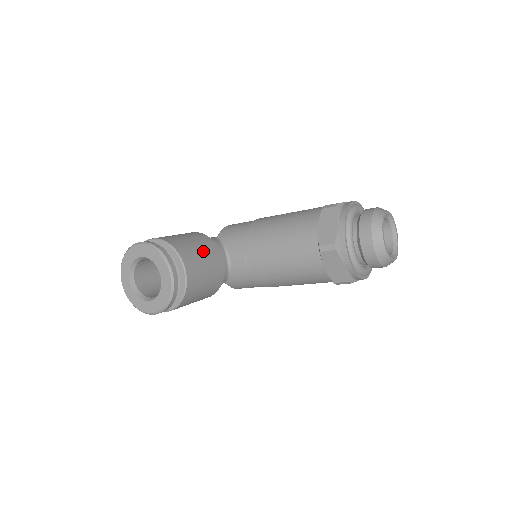
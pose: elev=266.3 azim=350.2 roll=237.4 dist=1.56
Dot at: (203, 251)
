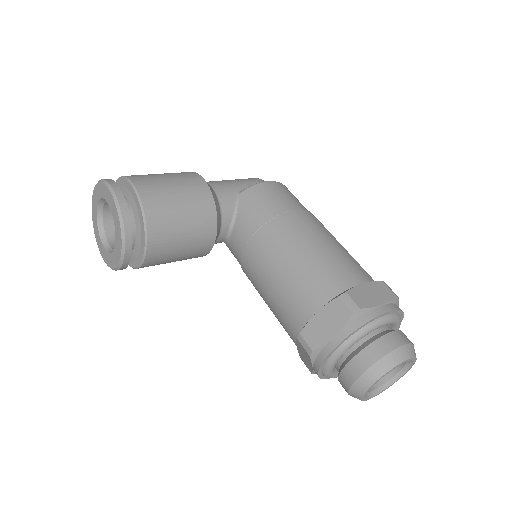
Dot at: (189, 229)
